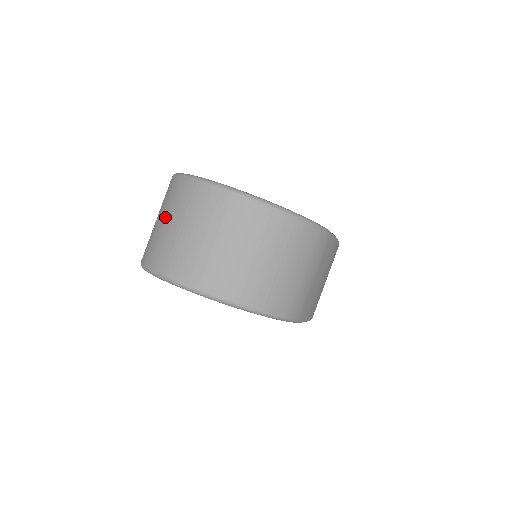
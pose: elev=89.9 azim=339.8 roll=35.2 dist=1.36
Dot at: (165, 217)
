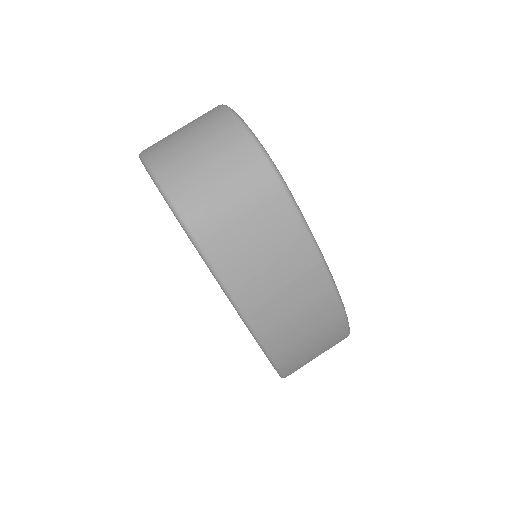
Dot at: occluded
